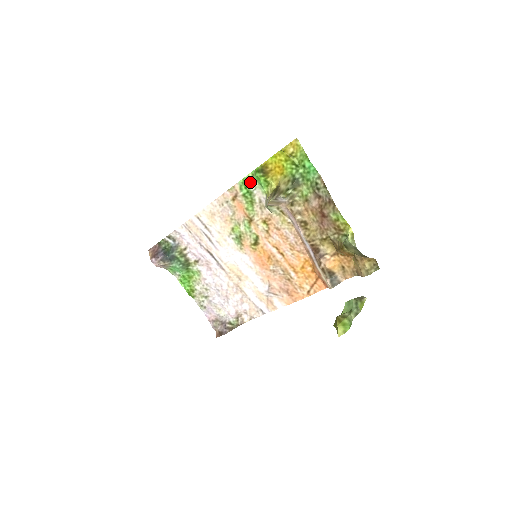
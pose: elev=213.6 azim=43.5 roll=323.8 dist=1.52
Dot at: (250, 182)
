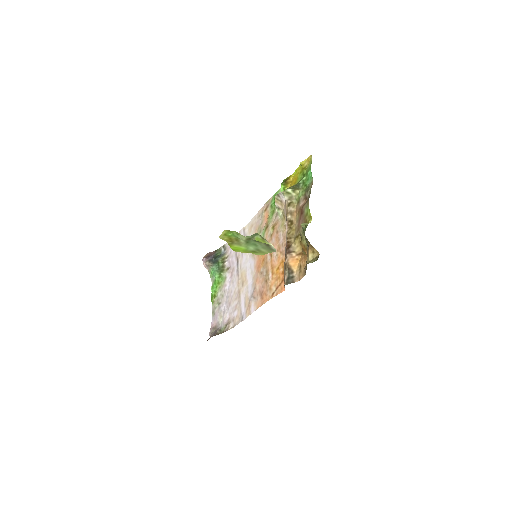
Dot at: occluded
